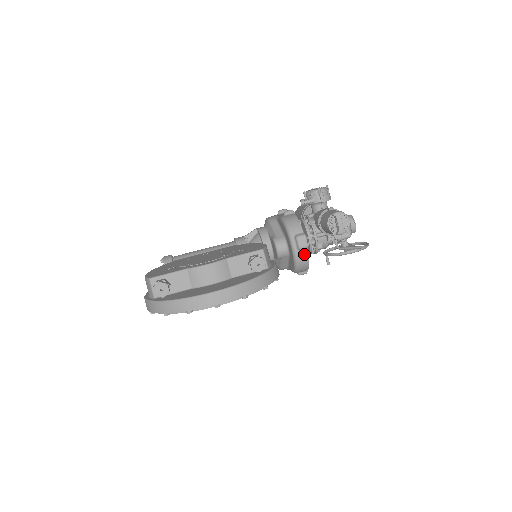
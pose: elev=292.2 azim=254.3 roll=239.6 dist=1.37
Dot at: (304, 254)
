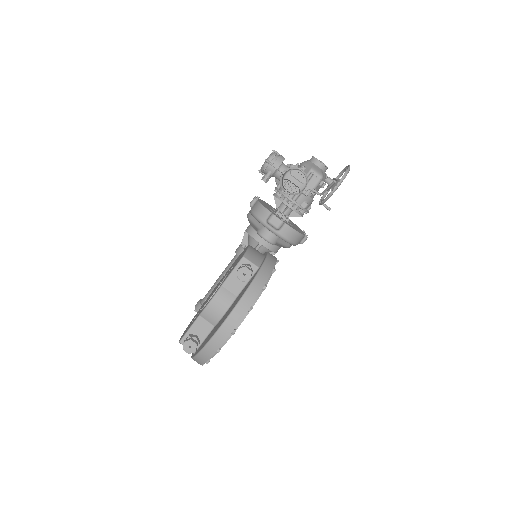
Dot at: (286, 229)
